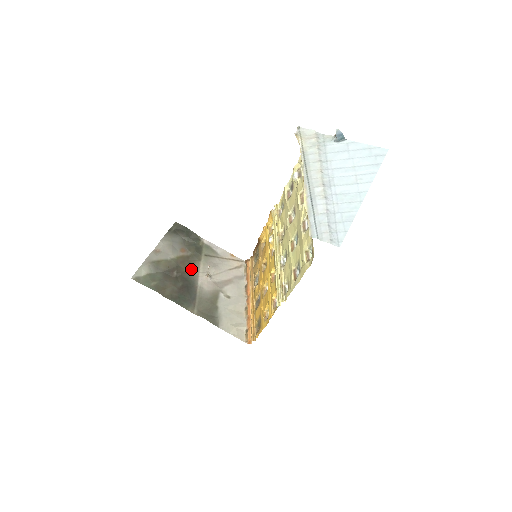
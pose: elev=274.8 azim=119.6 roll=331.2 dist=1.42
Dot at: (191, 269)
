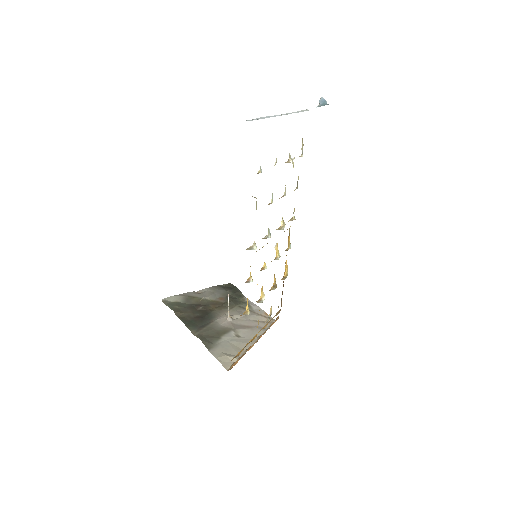
Dot at: (218, 310)
